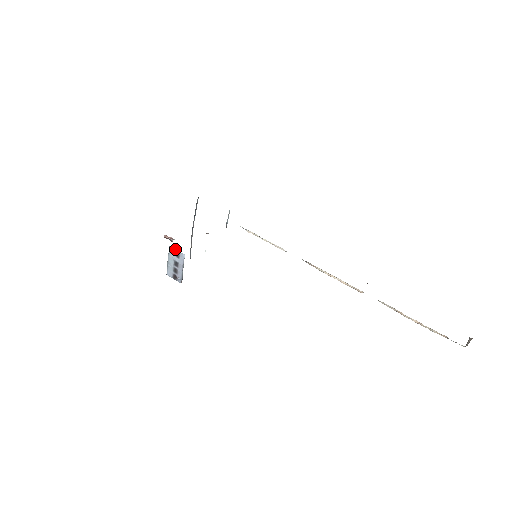
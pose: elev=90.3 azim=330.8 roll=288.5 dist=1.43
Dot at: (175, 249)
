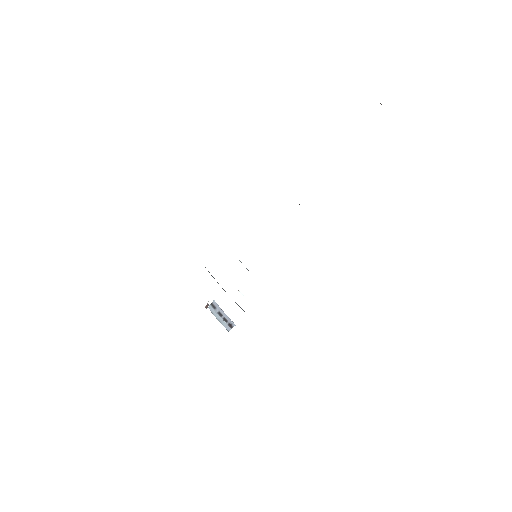
Dot at: (210, 305)
